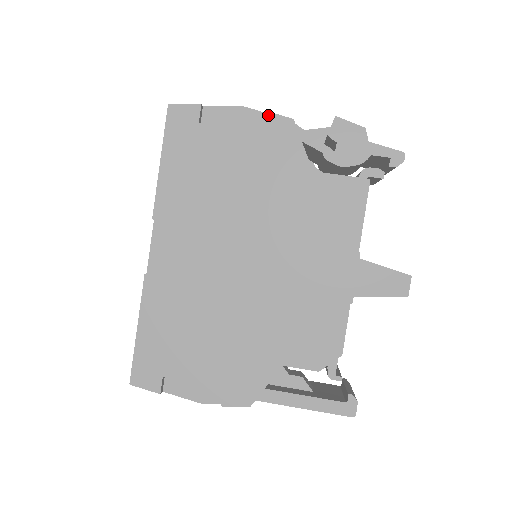
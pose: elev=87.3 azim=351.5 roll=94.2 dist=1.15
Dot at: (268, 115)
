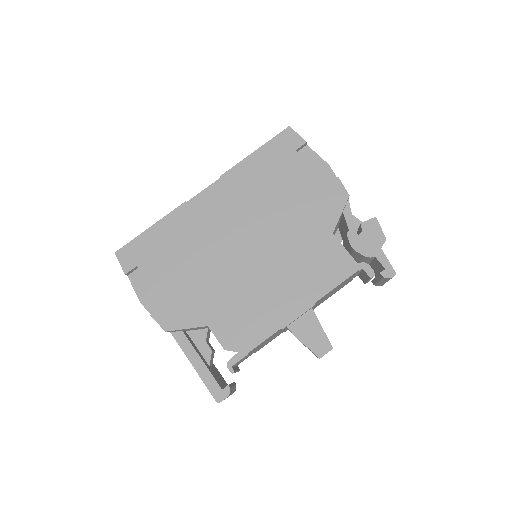
Dot at: (338, 180)
